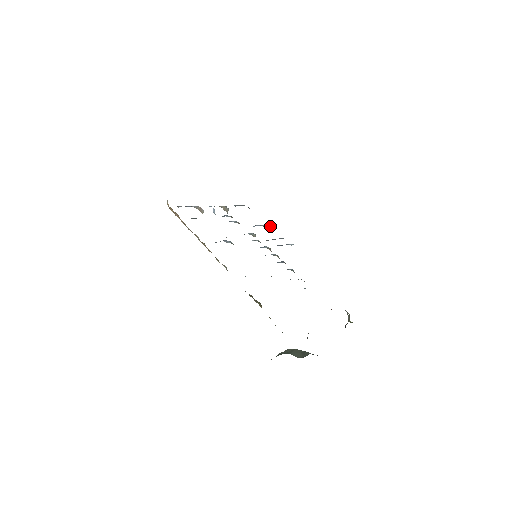
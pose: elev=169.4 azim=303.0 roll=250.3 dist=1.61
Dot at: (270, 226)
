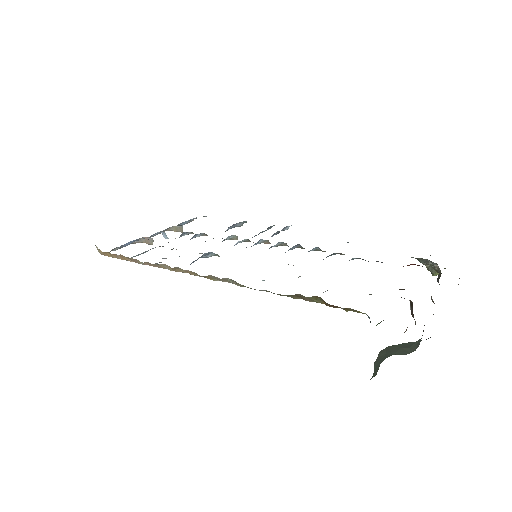
Dot at: (246, 222)
